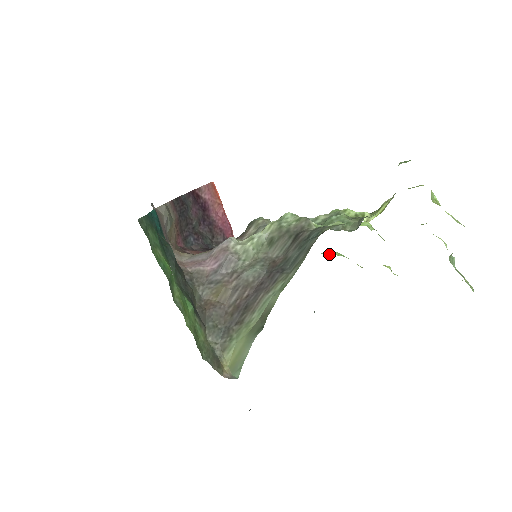
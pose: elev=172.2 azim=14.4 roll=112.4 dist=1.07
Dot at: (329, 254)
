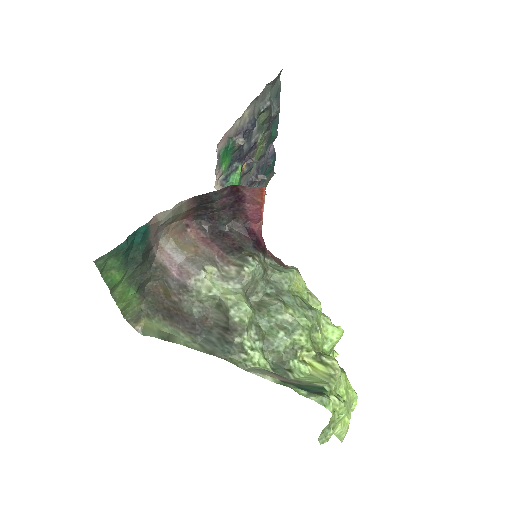
Dot at: (311, 304)
